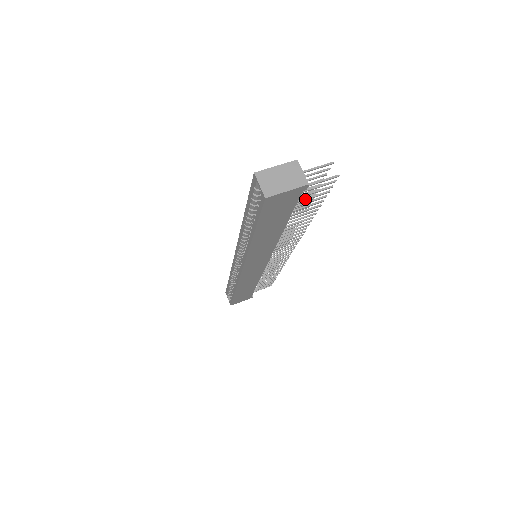
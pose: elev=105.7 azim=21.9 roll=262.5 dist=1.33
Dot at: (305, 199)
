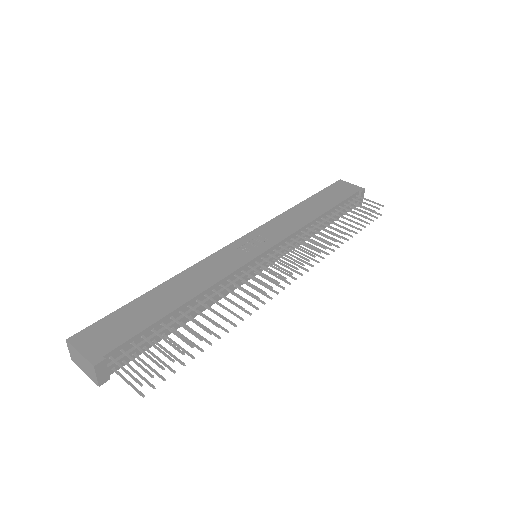
Dot at: (153, 356)
